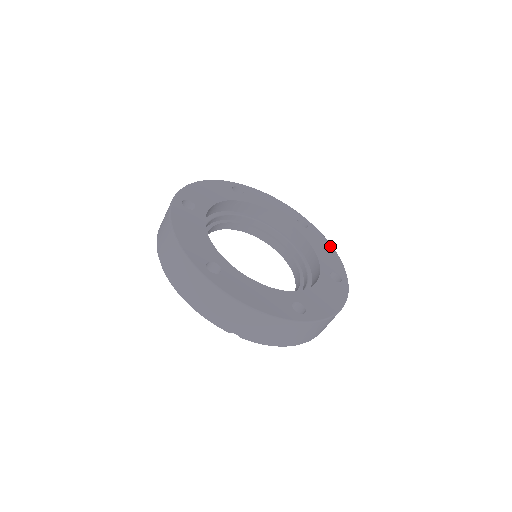
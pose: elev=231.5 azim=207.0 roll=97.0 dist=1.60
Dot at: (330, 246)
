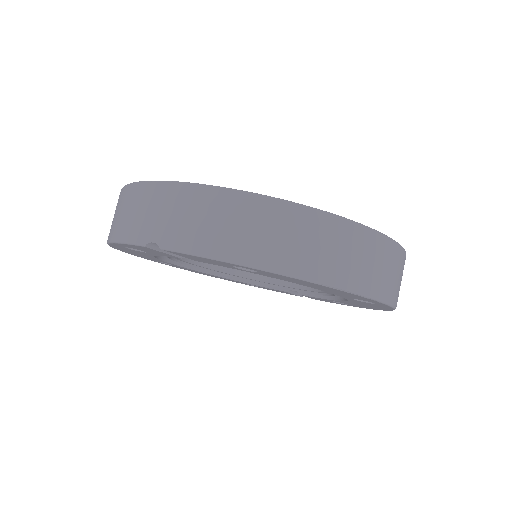
Dot at: occluded
